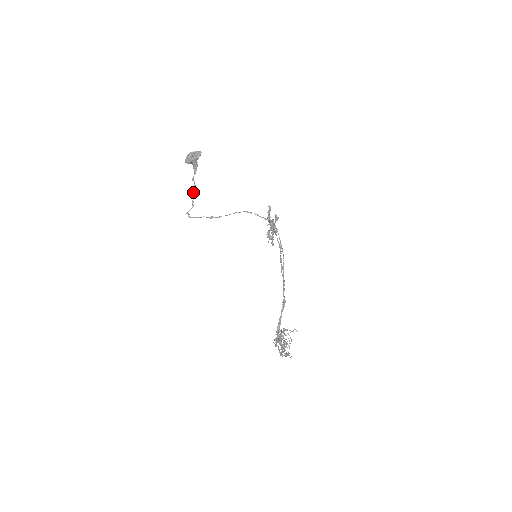
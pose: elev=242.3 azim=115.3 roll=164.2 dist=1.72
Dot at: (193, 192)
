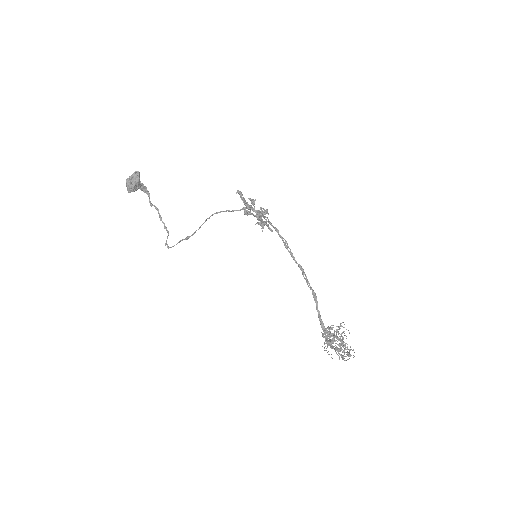
Dot at: (160, 218)
